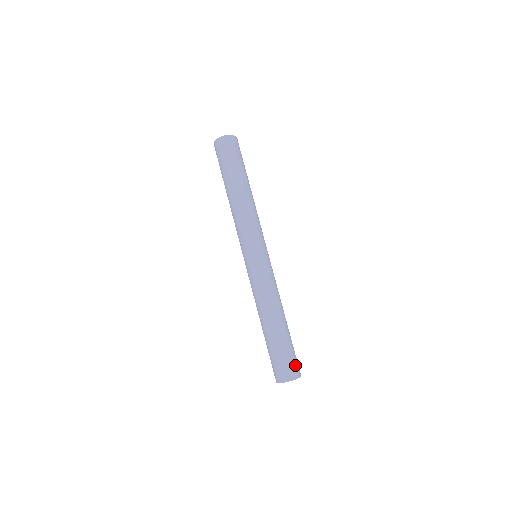
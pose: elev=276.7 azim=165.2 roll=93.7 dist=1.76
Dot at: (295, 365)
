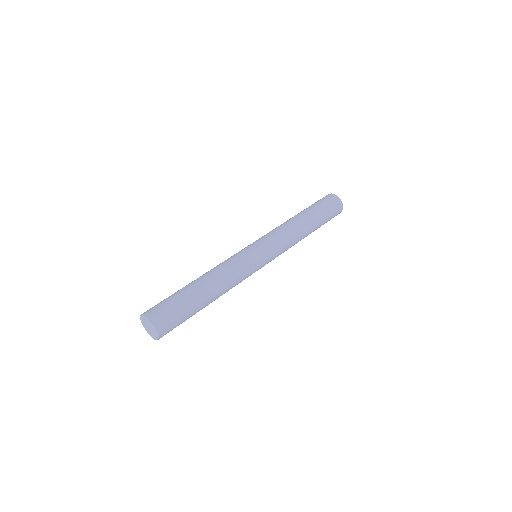
Dot at: (171, 328)
